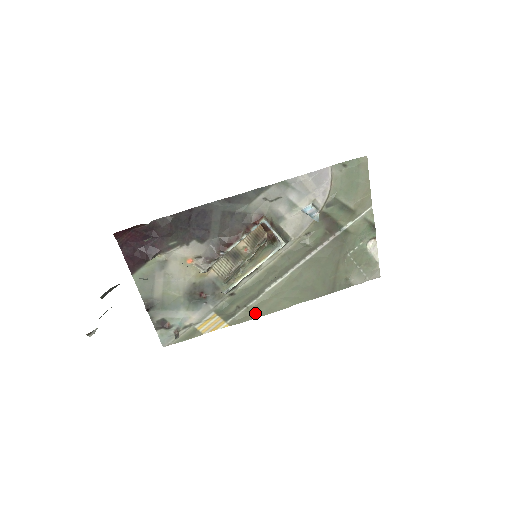
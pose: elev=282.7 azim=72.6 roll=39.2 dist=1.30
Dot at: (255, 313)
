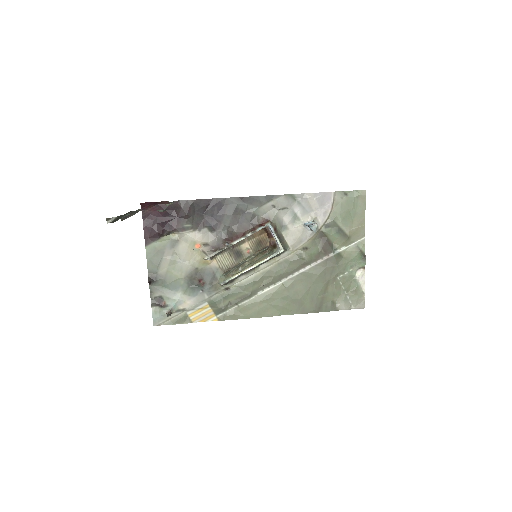
Dot at: (244, 313)
